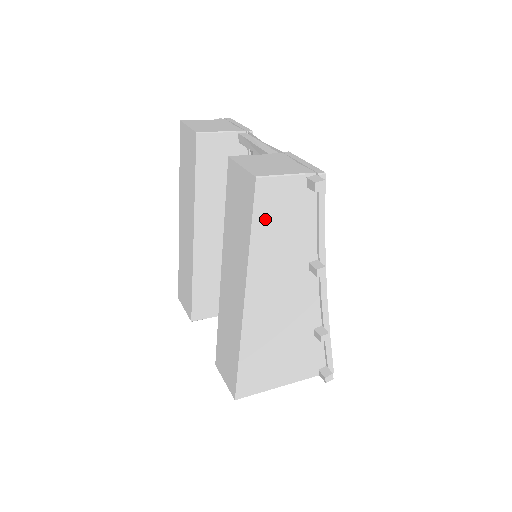
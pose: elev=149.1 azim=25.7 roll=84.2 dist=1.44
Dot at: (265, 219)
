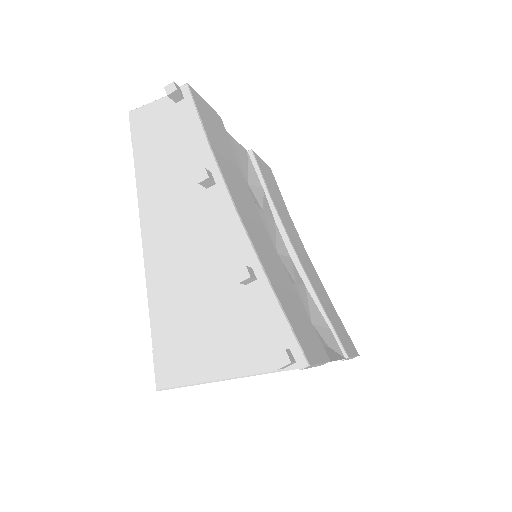
Dot at: (145, 145)
